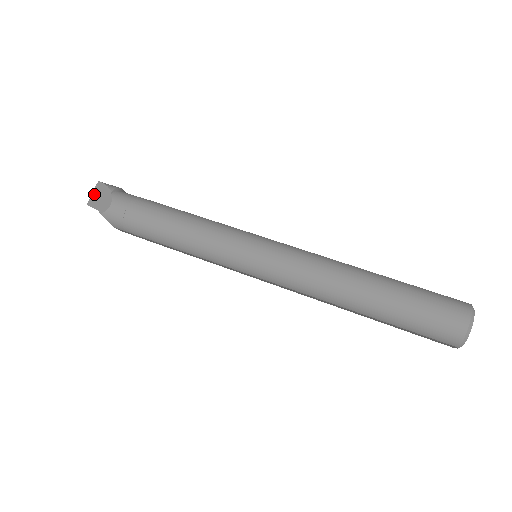
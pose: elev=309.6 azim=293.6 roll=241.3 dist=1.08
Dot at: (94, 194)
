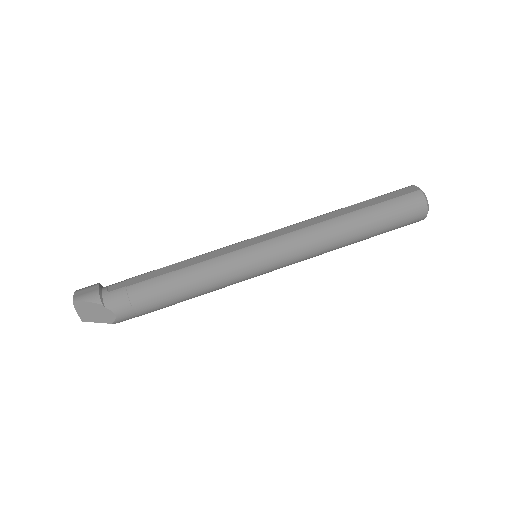
Dot at: (81, 313)
